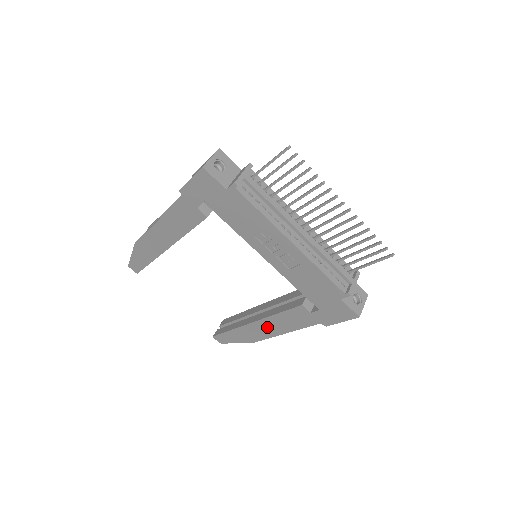
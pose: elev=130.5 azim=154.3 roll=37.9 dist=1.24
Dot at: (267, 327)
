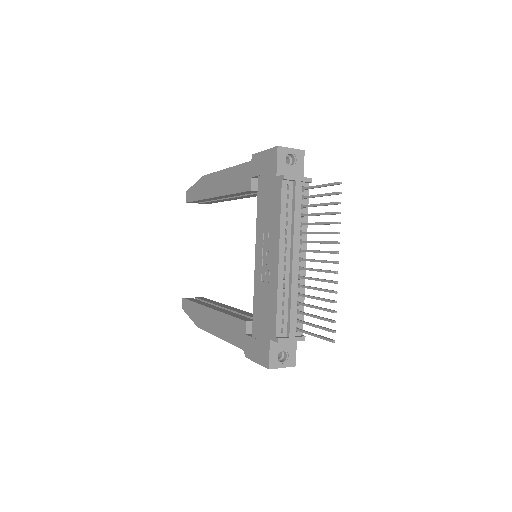
Dot at: (215, 321)
